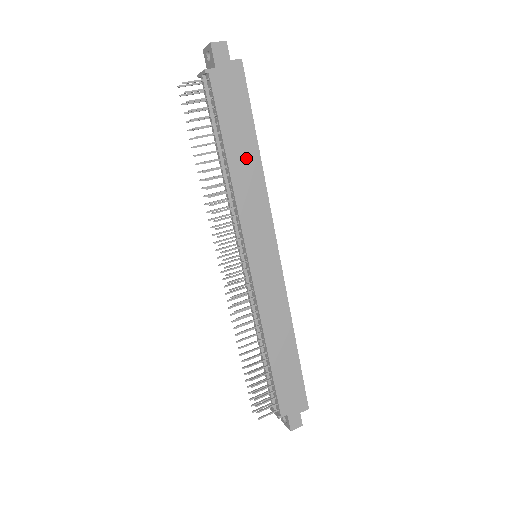
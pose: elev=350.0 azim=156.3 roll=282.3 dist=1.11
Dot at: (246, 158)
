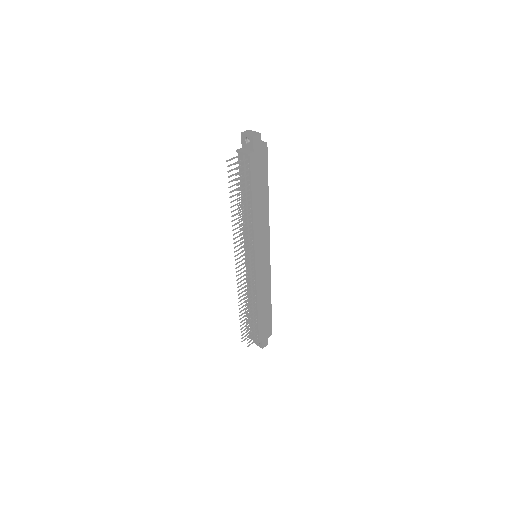
Dot at: (262, 203)
